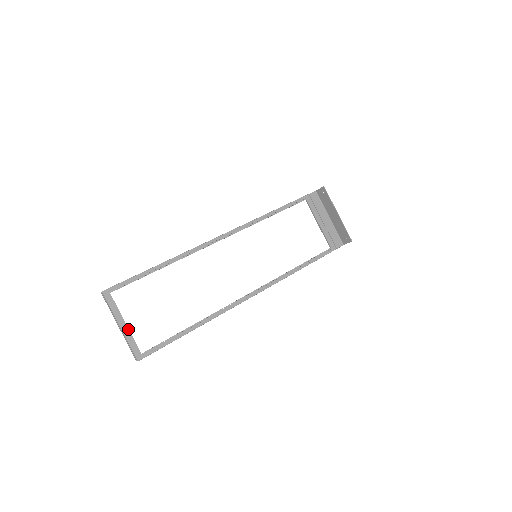
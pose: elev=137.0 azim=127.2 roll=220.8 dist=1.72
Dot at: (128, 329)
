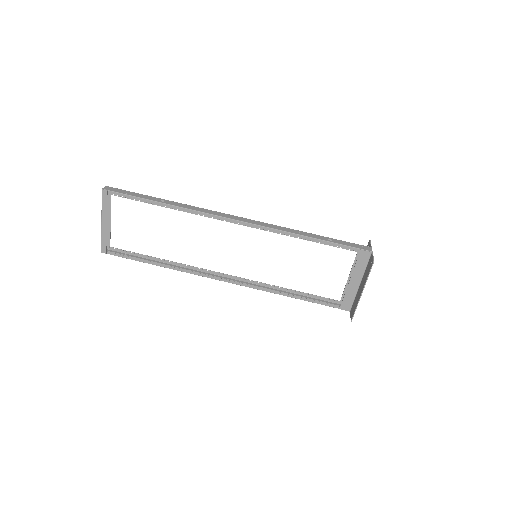
Dot at: (106, 228)
